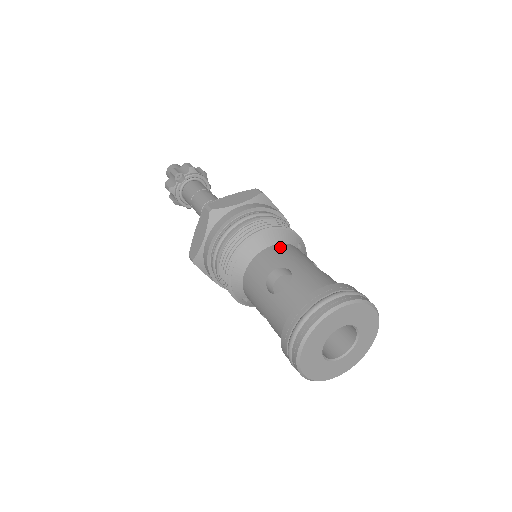
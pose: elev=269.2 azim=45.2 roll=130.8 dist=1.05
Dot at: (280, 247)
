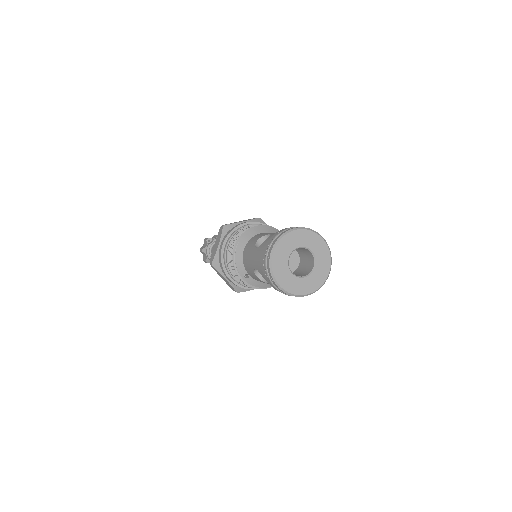
Dot at: (267, 232)
